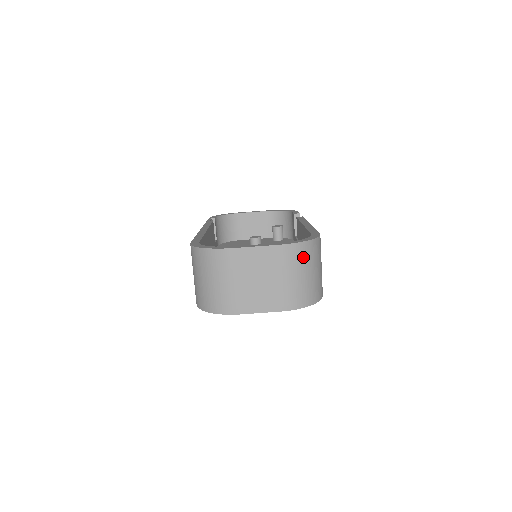
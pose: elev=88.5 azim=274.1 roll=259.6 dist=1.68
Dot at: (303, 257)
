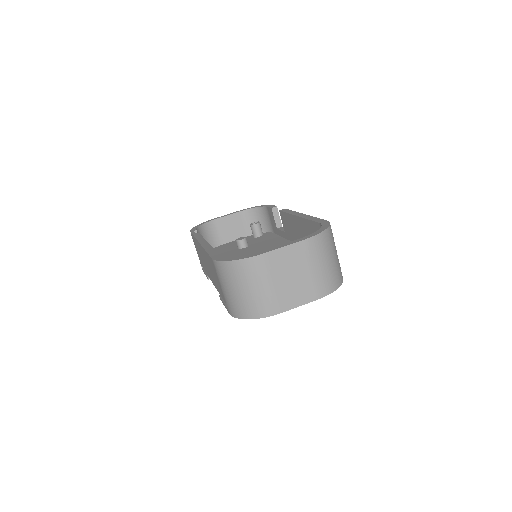
Dot at: (325, 245)
